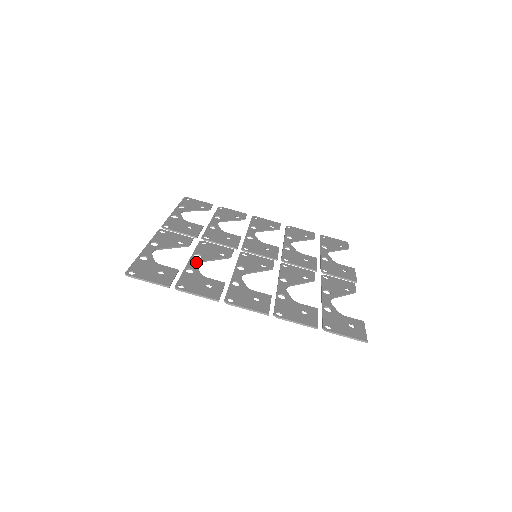
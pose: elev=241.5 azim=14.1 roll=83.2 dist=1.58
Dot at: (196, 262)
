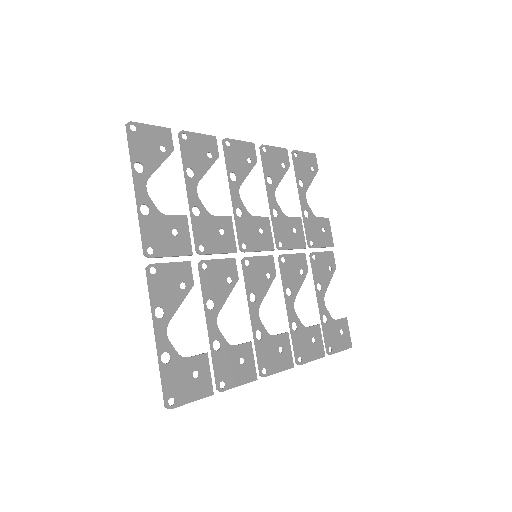
Dot at: (215, 321)
